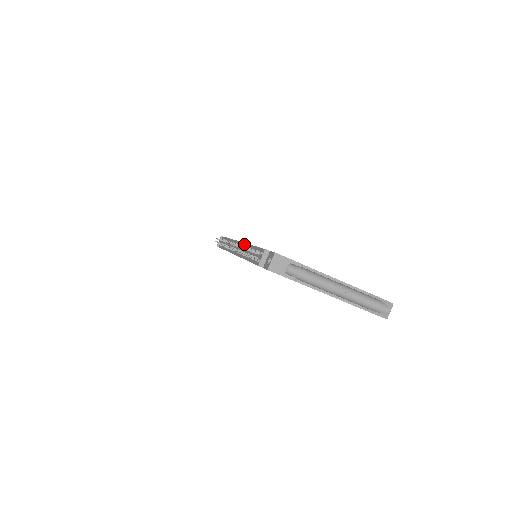
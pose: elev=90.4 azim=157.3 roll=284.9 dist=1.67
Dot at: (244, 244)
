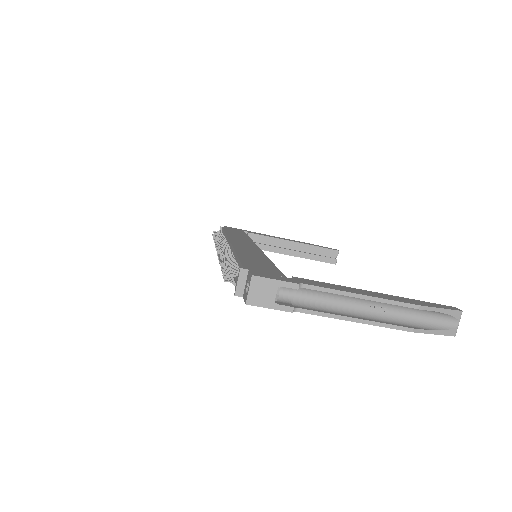
Dot at: (231, 247)
